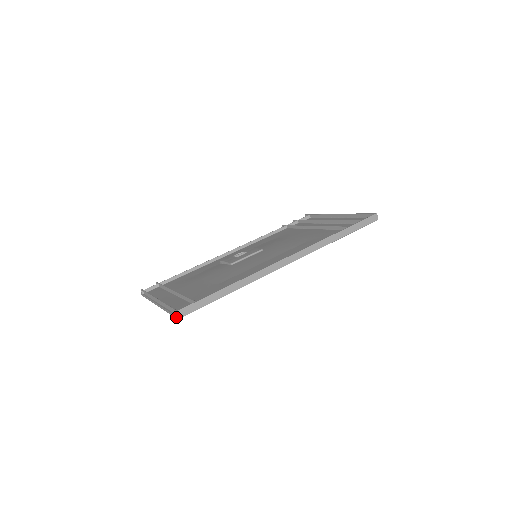
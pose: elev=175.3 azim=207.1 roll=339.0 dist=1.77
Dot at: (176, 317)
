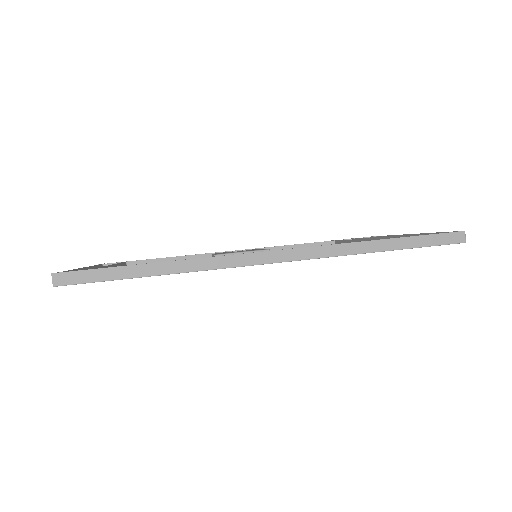
Dot at: (53, 282)
